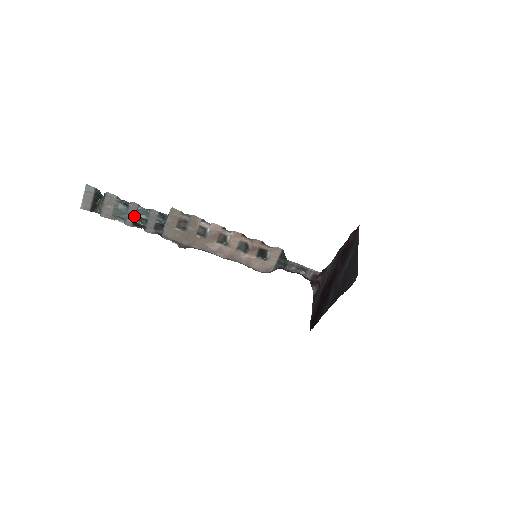
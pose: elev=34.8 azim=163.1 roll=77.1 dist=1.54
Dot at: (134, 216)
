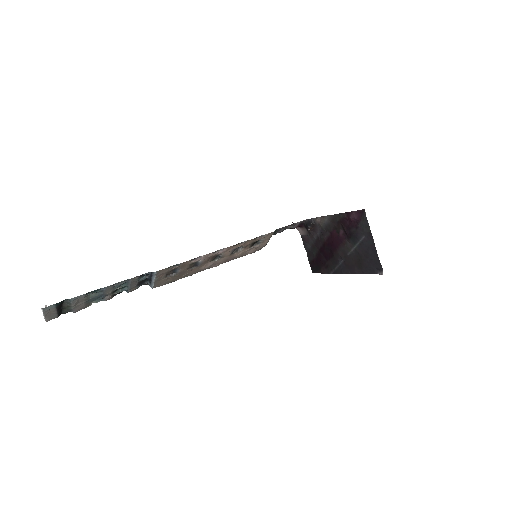
Dot at: (112, 292)
